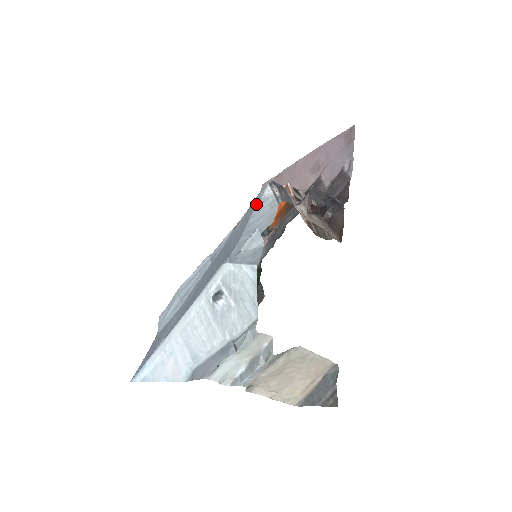
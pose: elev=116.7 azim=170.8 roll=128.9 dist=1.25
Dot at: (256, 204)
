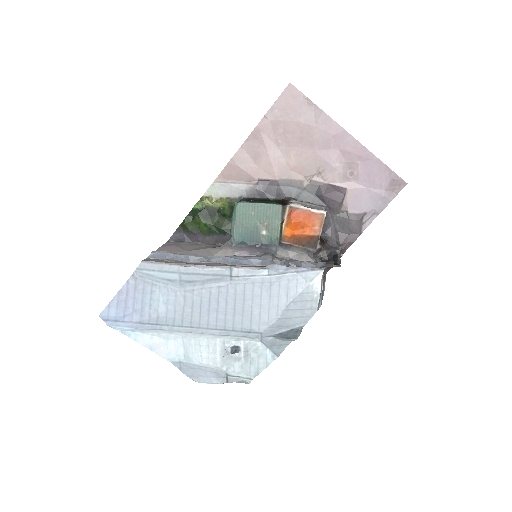
Dot at: (302, 286)
